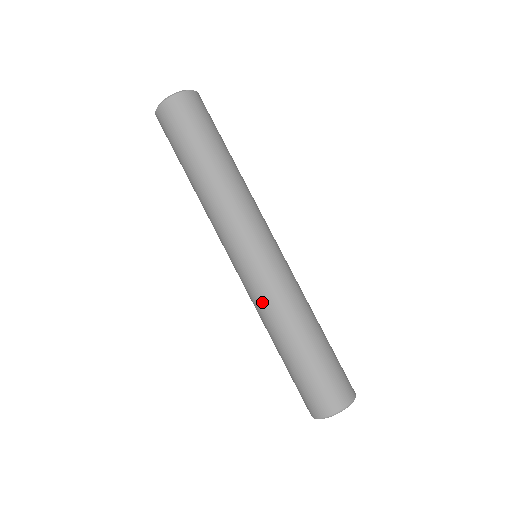
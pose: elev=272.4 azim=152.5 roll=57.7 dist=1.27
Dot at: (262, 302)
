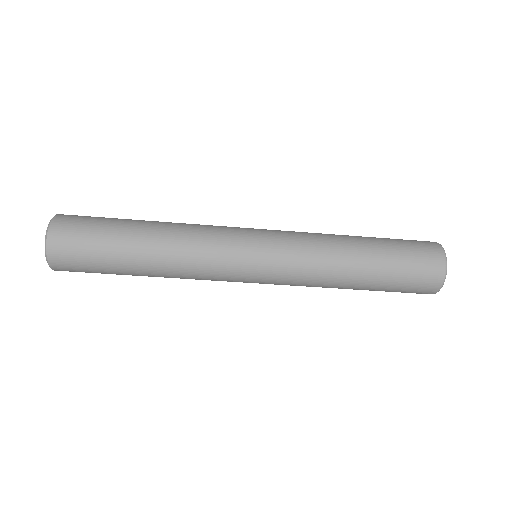
Dot at: (305, 278)
